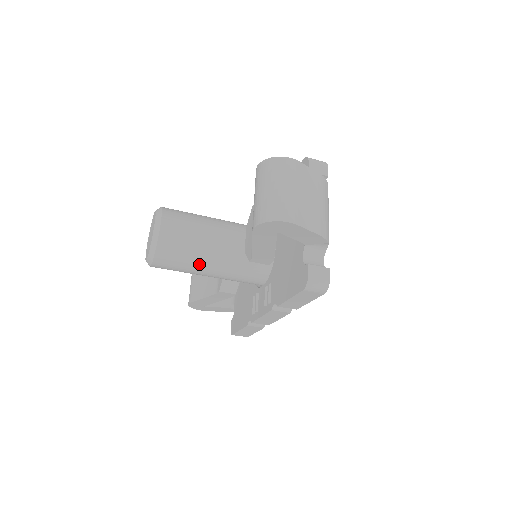
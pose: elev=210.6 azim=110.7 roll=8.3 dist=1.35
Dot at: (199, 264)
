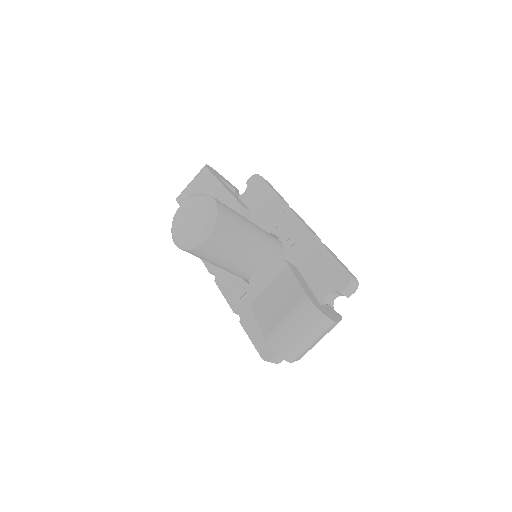
Dot at: (211, 263)
